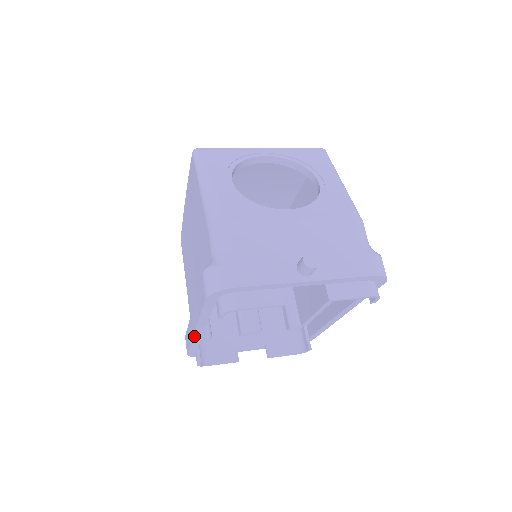
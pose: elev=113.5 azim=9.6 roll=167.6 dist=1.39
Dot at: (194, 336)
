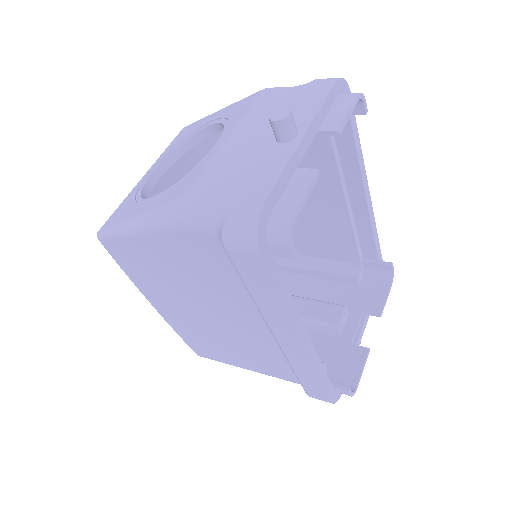
Dot at: (308, 355)
